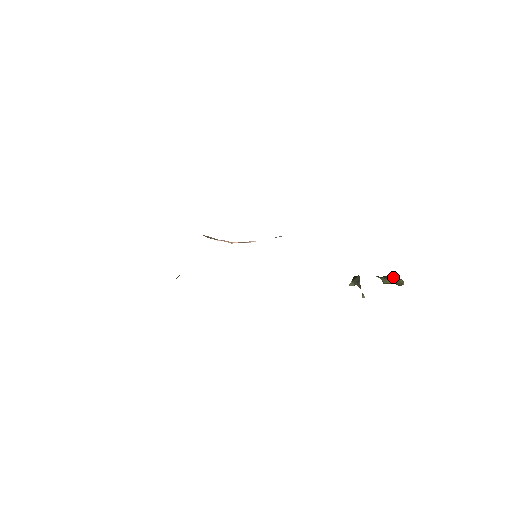
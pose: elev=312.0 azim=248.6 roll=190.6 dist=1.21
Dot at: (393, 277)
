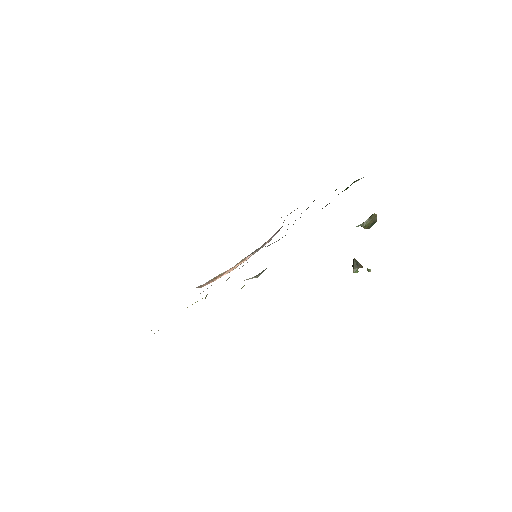
Dot at: (367, 219)
